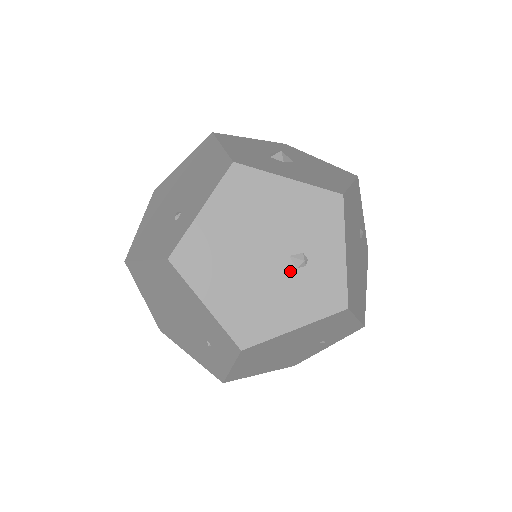
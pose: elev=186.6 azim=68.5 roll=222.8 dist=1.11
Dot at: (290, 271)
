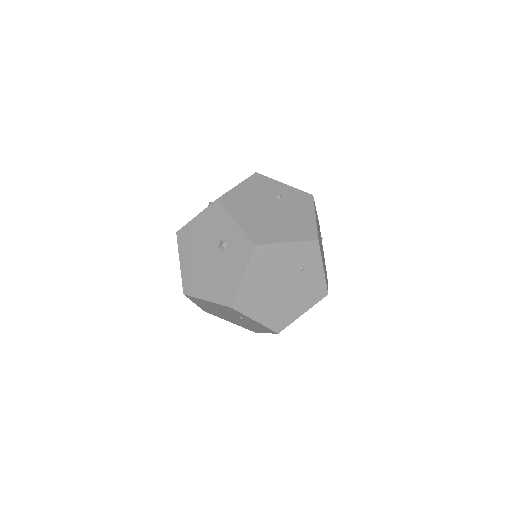
Dot at: (223, 253)
